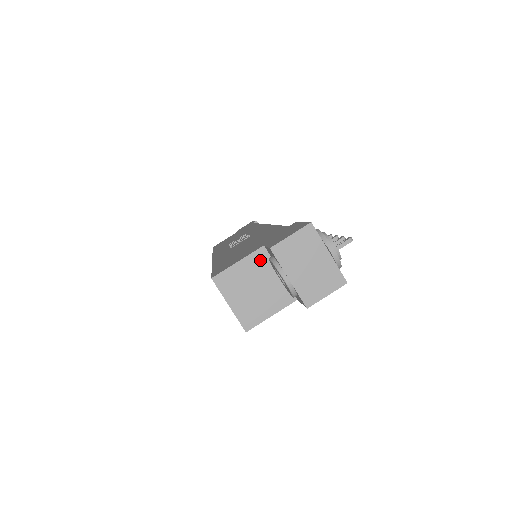
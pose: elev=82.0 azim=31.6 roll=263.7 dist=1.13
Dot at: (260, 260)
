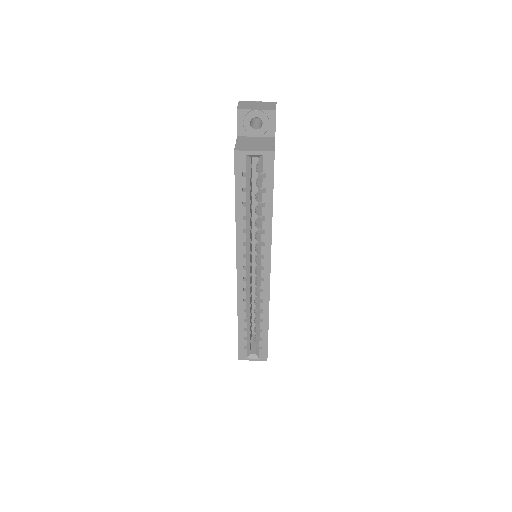
Dot at: (243, 139)
